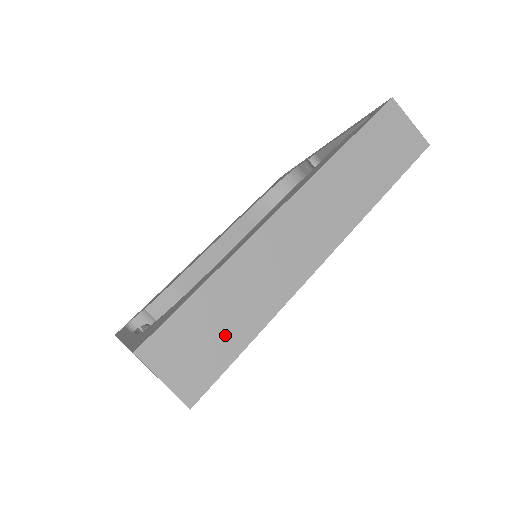
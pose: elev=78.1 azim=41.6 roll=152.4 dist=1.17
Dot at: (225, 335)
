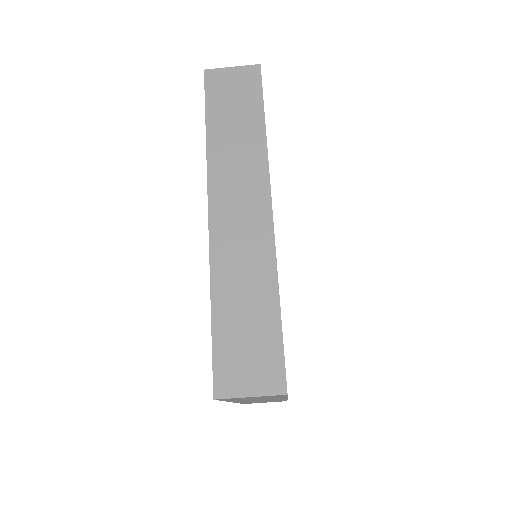
Dot at: (259, 326)
